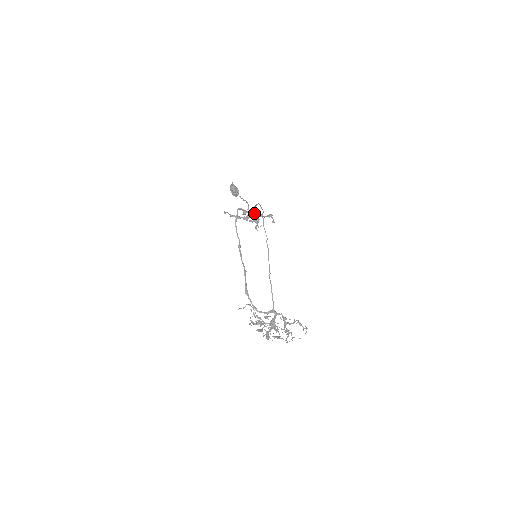
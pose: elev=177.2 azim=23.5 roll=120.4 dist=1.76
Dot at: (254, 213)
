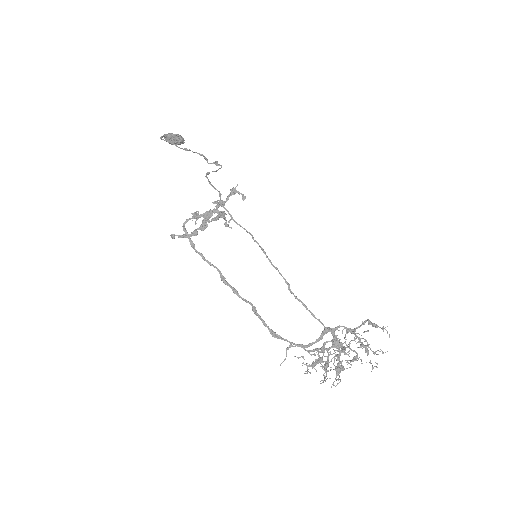
Dot at: (209, 210)
